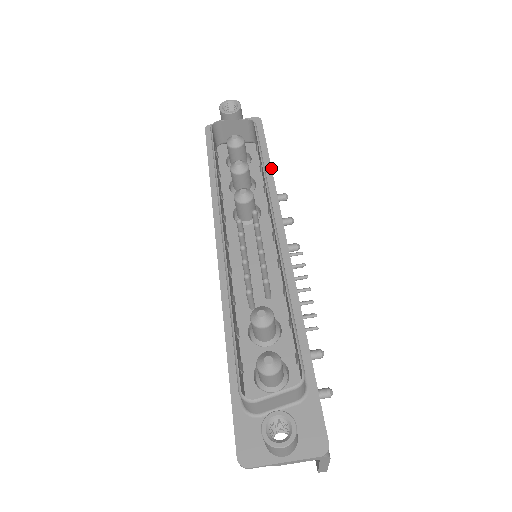
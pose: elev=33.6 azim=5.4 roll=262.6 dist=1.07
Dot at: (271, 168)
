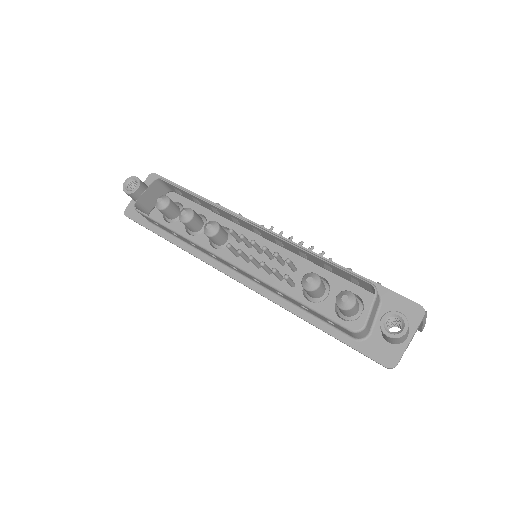
Dot at: (200, 196)
